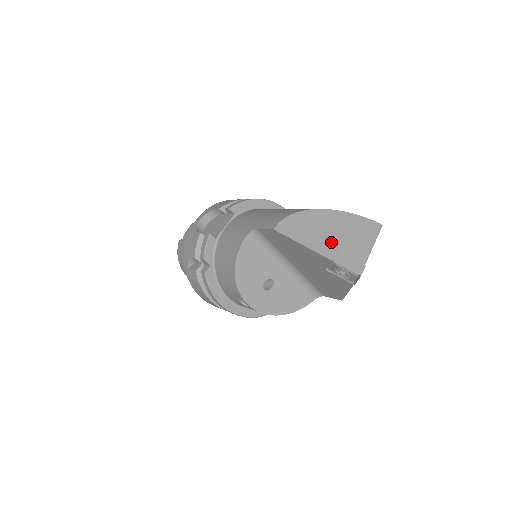
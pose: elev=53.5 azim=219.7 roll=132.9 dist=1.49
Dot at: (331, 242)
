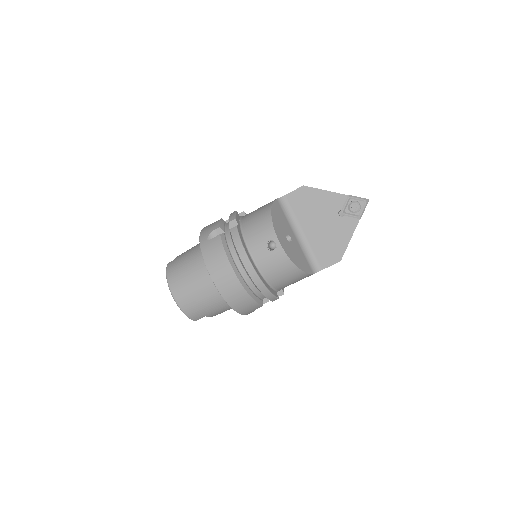
Dot at: occluded
